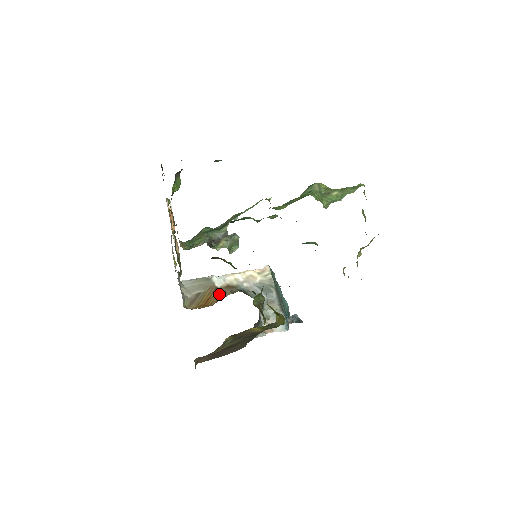
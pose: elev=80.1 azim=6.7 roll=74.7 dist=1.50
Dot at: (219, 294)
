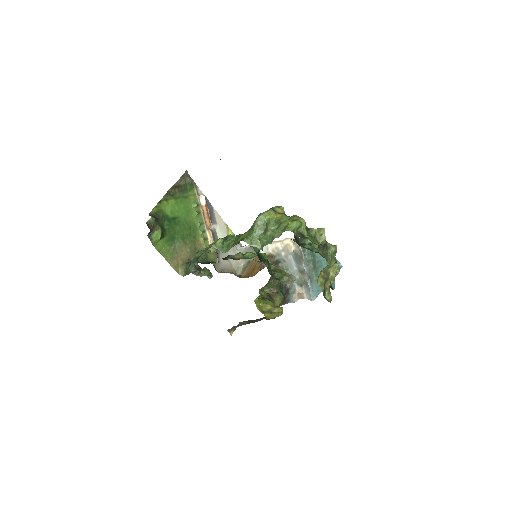
Dot at: (260, 265)
